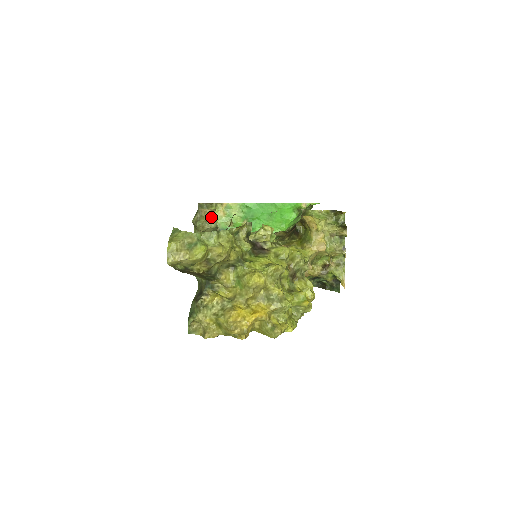
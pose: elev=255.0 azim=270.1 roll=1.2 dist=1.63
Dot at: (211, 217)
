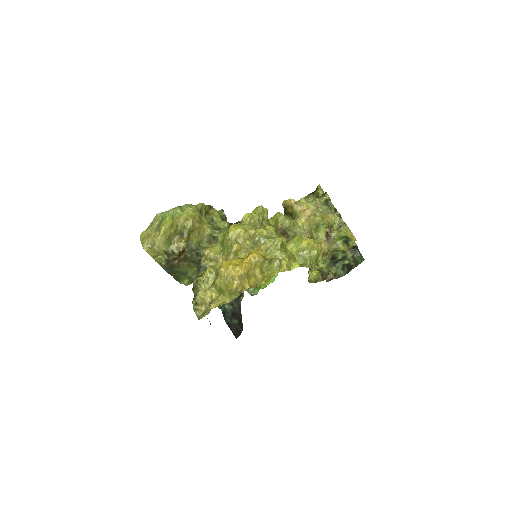
Dot at: occluded
